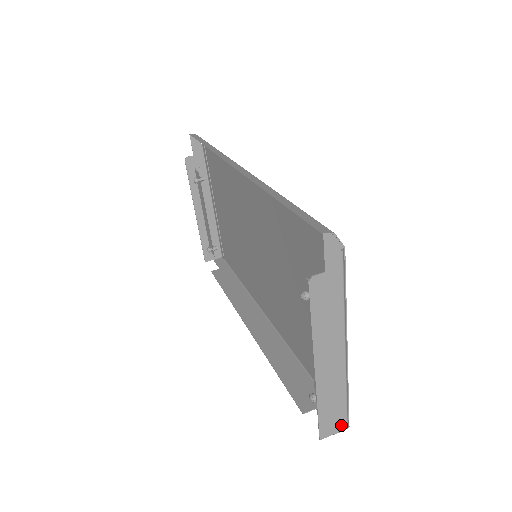
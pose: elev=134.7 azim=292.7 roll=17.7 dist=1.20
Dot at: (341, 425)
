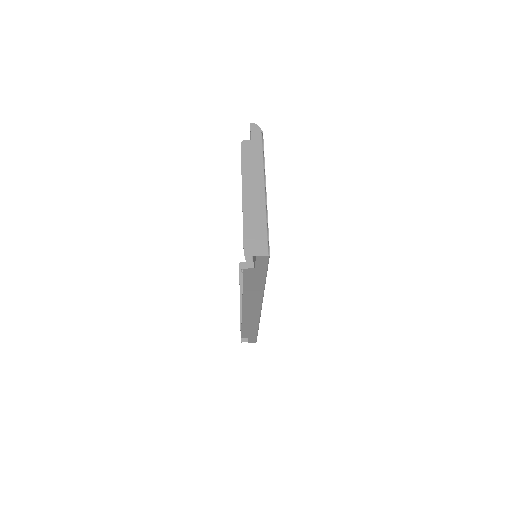
Dot at: (262, 250)
